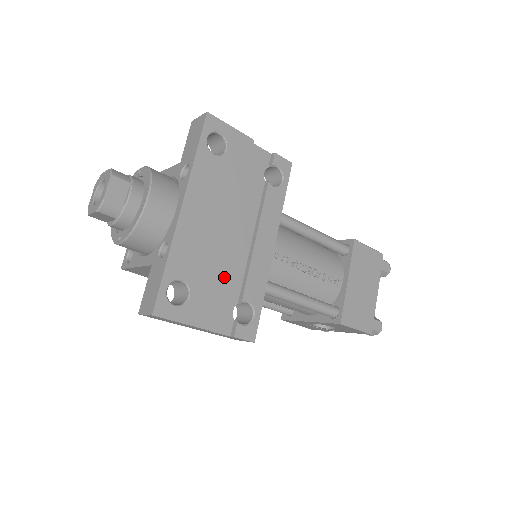
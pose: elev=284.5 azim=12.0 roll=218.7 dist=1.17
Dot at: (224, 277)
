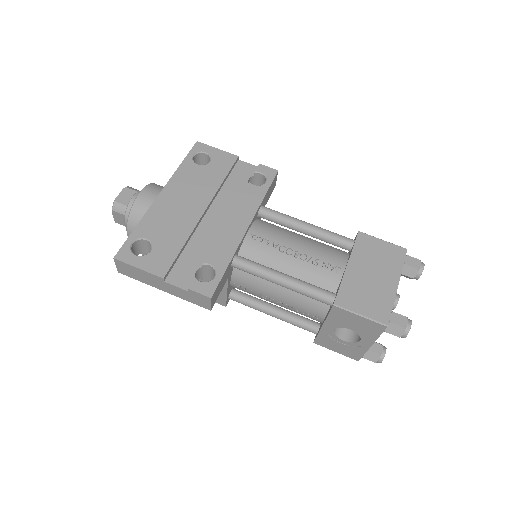
Dot at: (192, 245)
